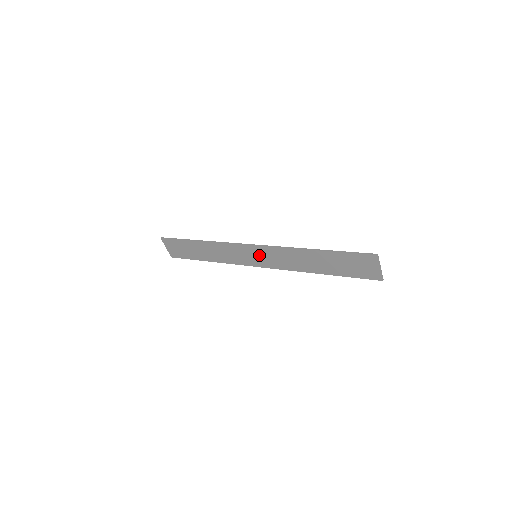
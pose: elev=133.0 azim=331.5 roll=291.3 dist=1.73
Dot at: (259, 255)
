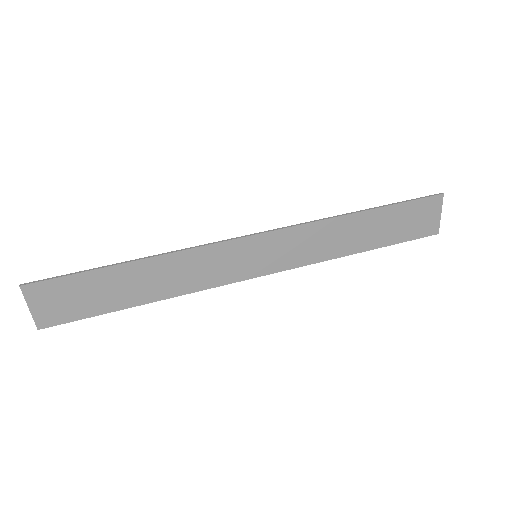
Dot at: (264, 251)
